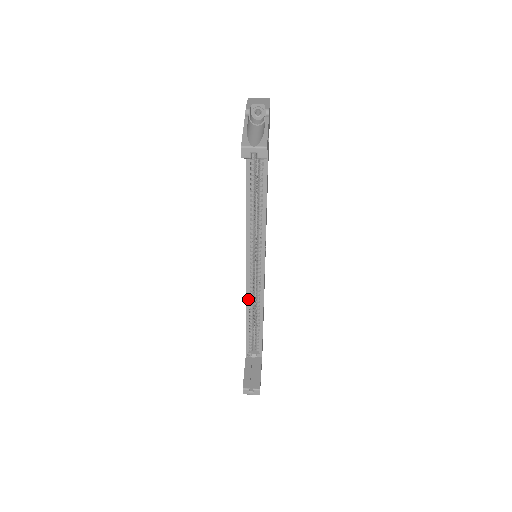
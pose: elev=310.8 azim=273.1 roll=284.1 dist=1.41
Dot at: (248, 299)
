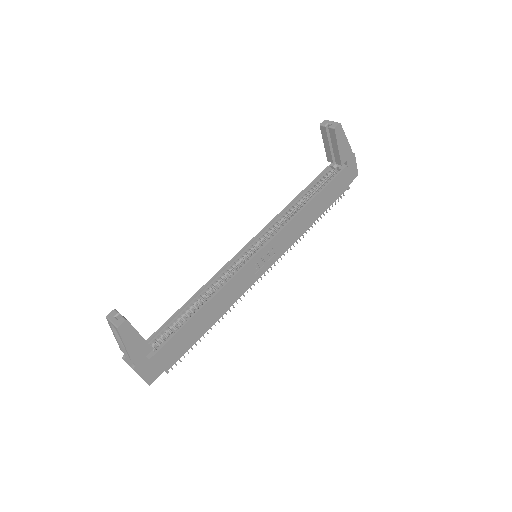
Dot at: (212, 282)
